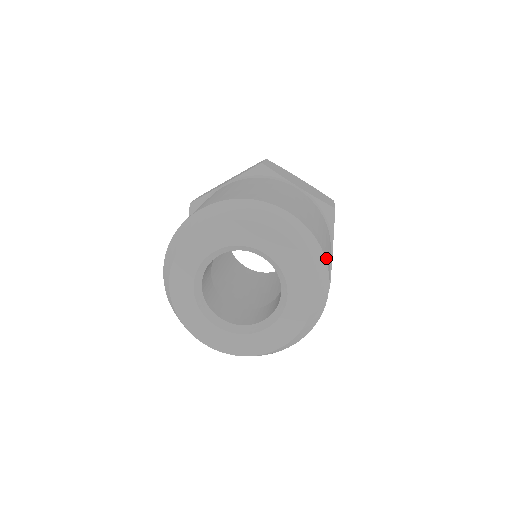
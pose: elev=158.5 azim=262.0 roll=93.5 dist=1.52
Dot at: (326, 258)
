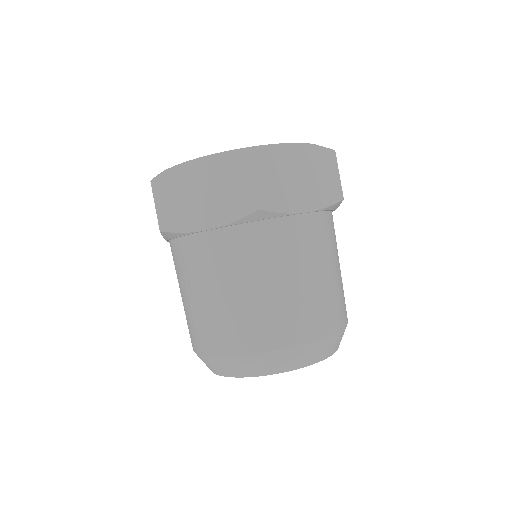
Dot at: occluded
